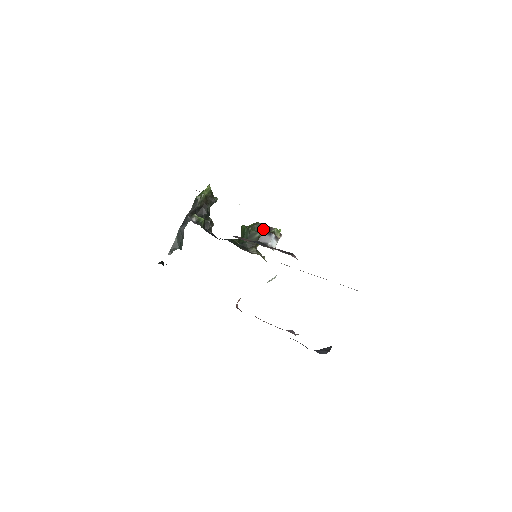
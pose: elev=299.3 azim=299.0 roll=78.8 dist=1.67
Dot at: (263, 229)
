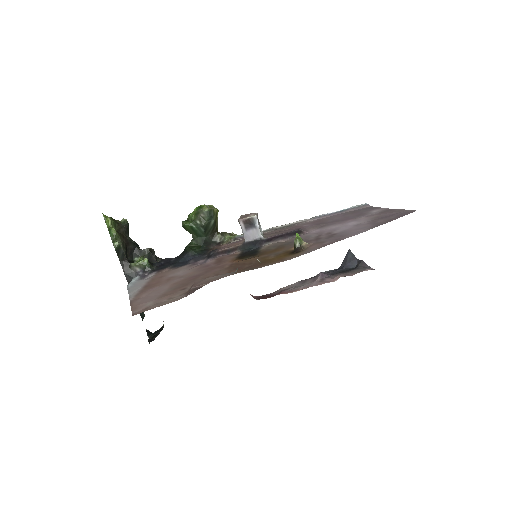
Dot at: (213, 212)
